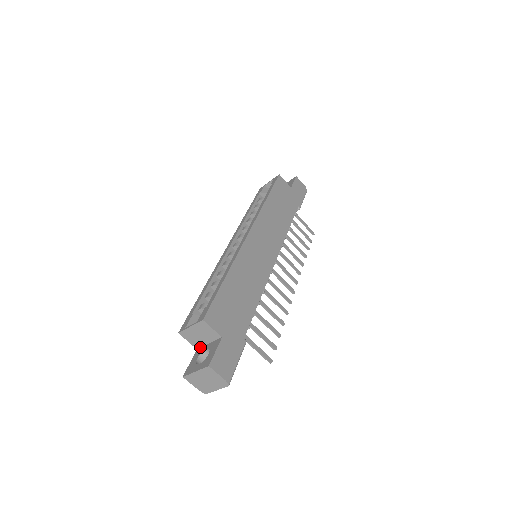
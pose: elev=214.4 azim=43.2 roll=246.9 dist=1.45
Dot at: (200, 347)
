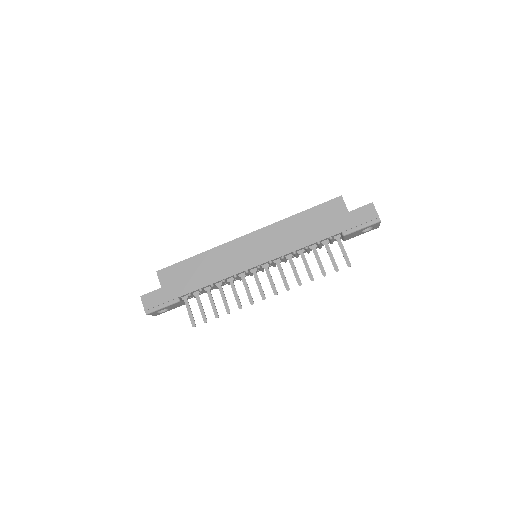
Dot at: occluded
